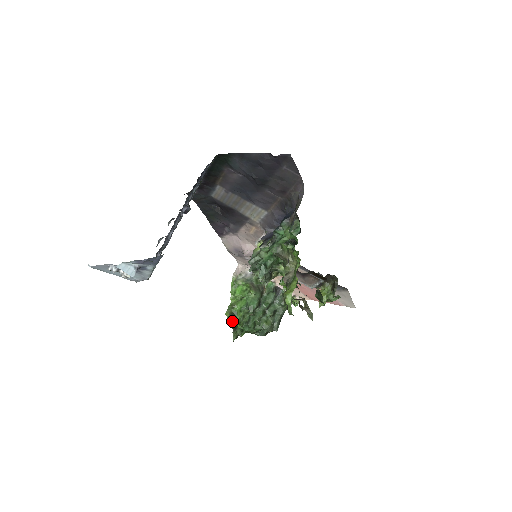
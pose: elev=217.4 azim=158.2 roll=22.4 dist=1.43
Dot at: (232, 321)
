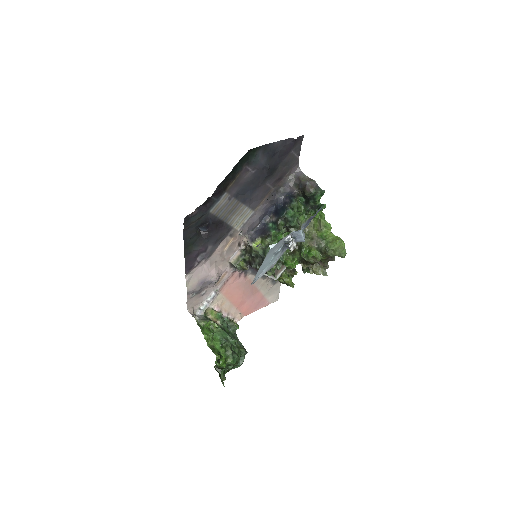
Dot at: (217, 365)
